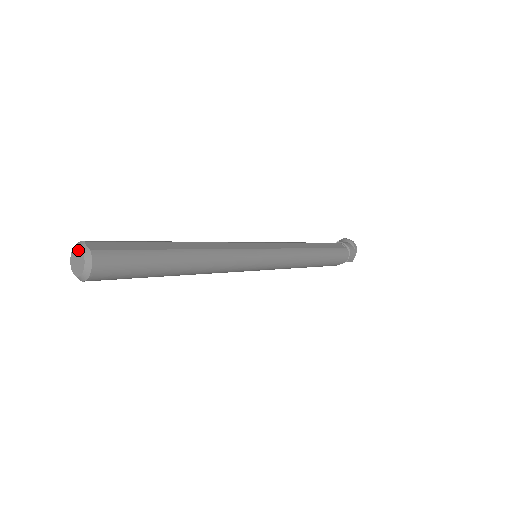
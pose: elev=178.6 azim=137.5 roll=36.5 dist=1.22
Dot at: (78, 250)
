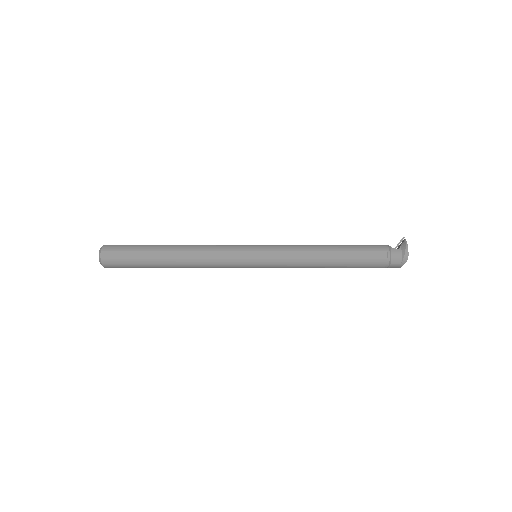
Dot at: (100, 253)
